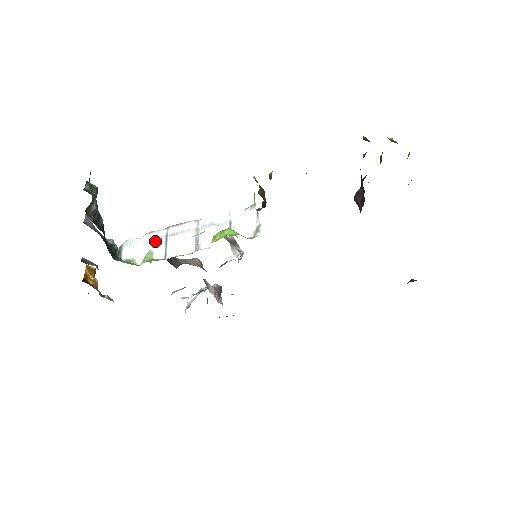
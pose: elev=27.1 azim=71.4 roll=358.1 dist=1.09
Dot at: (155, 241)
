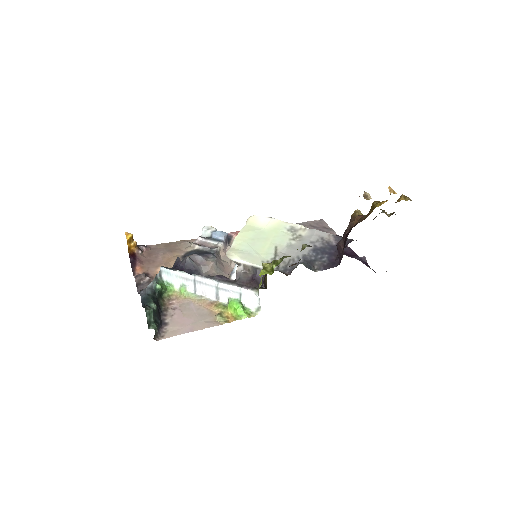
Dot at: (186, 280)
